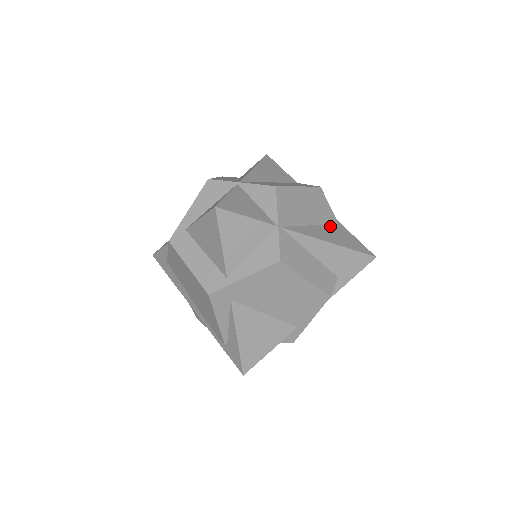
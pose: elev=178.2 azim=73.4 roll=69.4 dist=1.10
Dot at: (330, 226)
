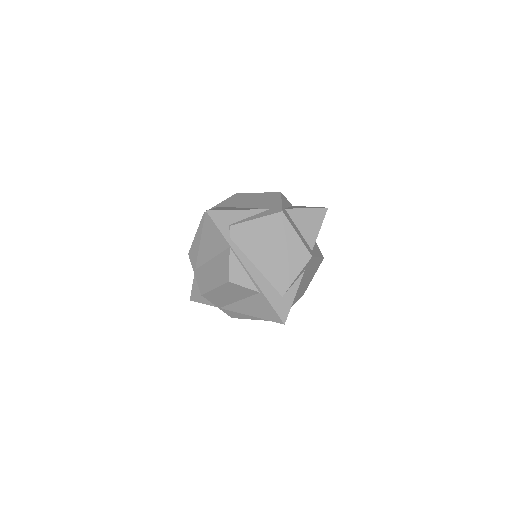
Dot at: (252, 298)
